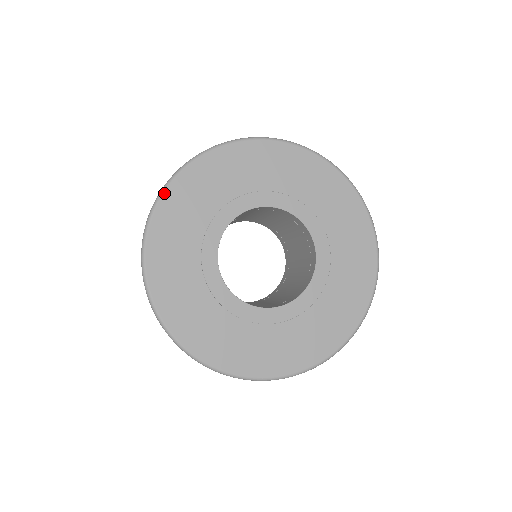
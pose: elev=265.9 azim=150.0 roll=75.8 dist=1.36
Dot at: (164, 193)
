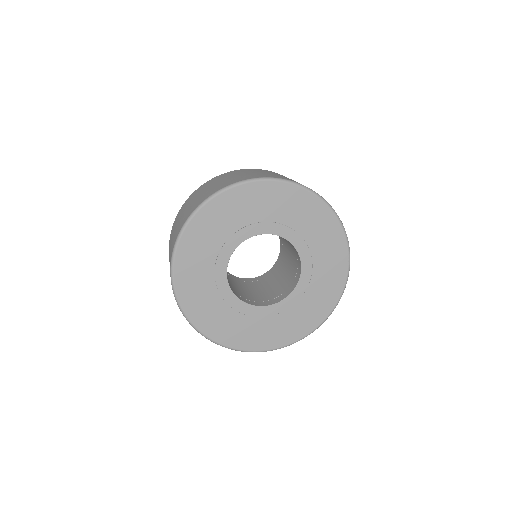
Dot at: (183, 233)
